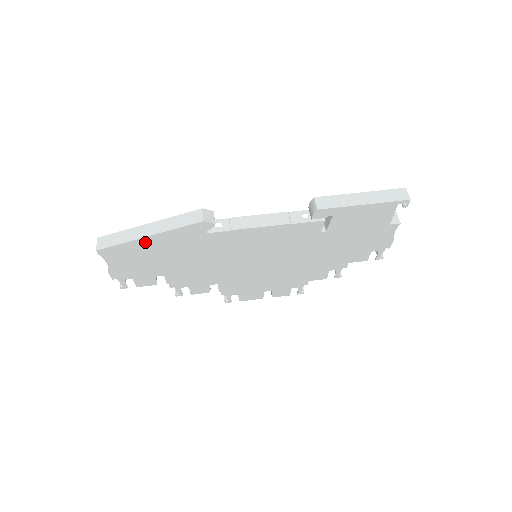
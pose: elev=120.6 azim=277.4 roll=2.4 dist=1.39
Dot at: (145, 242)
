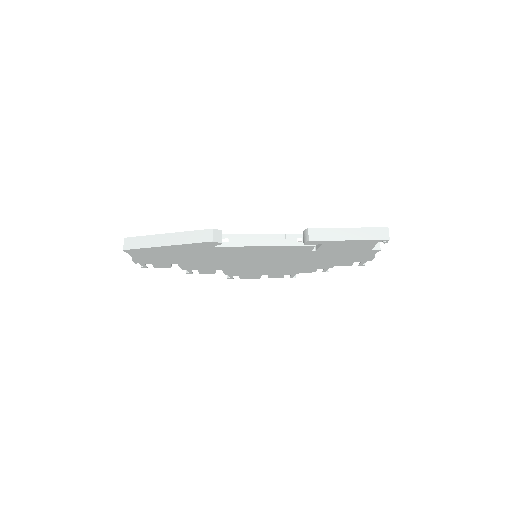
Dot at: (163, 248)
